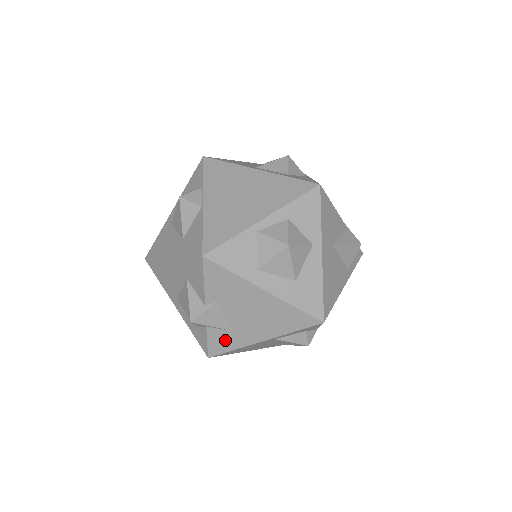
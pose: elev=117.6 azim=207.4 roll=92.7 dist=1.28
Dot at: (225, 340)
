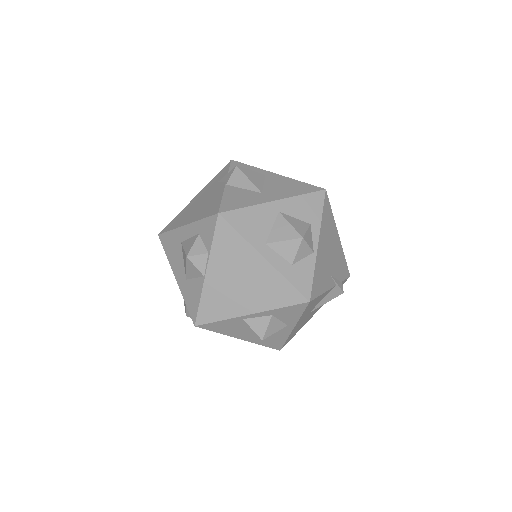
Dot at: occluded
